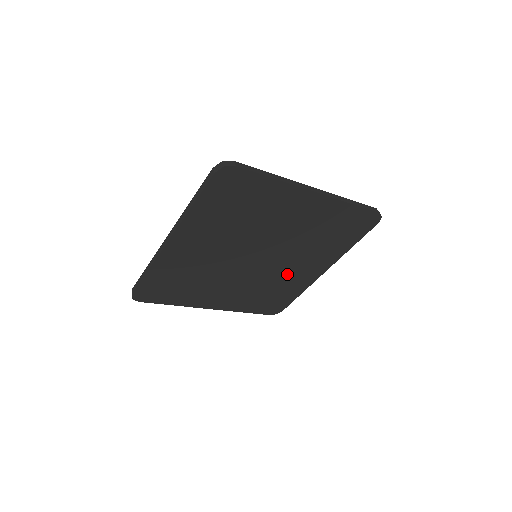
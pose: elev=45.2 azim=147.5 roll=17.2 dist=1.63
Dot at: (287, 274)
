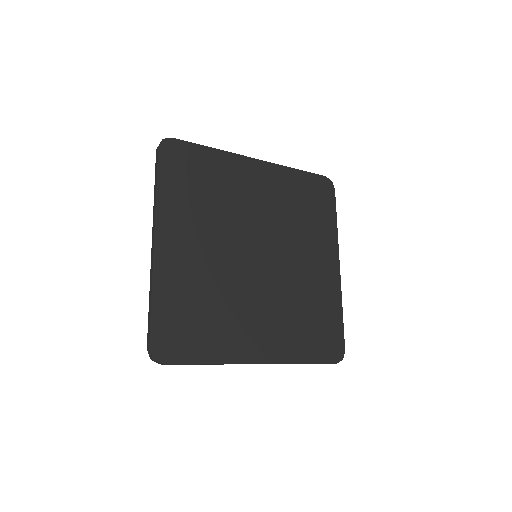
Dot at: (304, 278)
